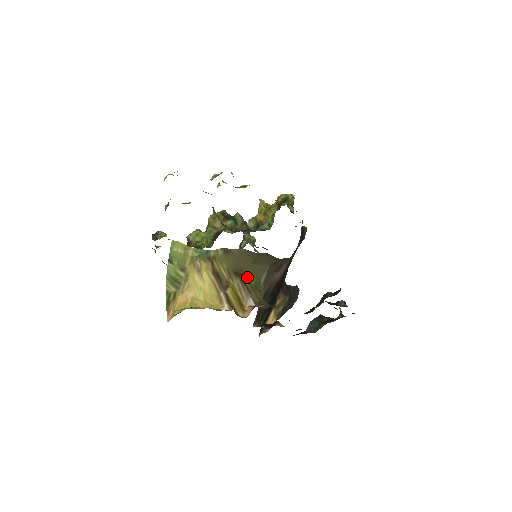
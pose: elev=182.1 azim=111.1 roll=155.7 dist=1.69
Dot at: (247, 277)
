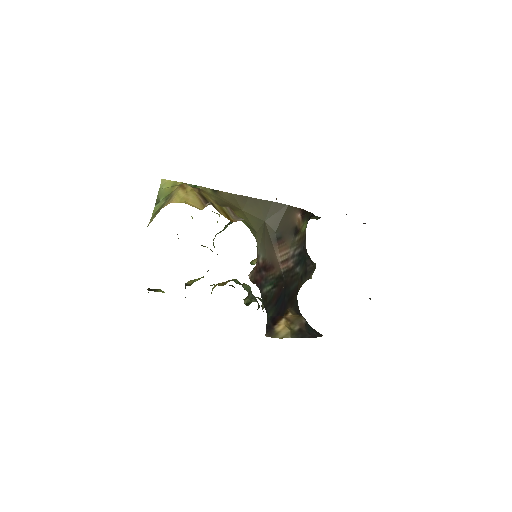
Dot at: occluded
